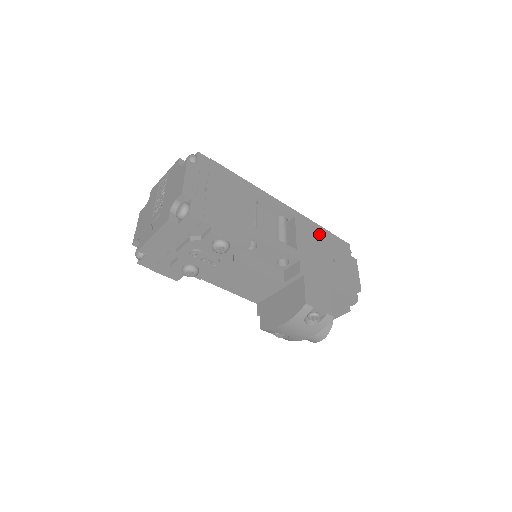
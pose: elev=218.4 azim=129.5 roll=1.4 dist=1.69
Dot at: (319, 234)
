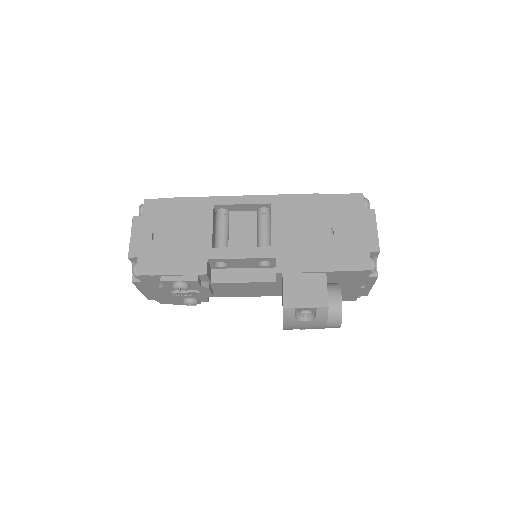
Dot at: (309, 207)
